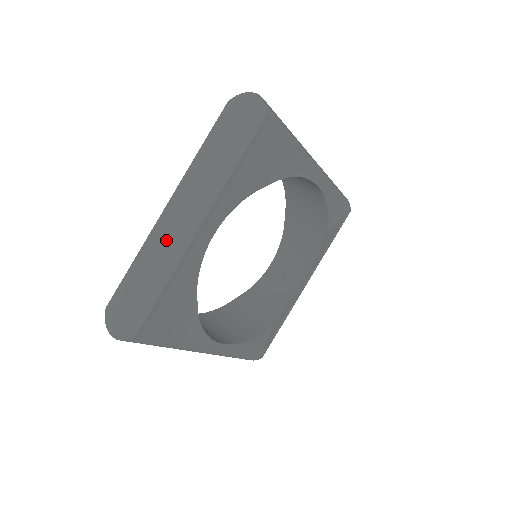
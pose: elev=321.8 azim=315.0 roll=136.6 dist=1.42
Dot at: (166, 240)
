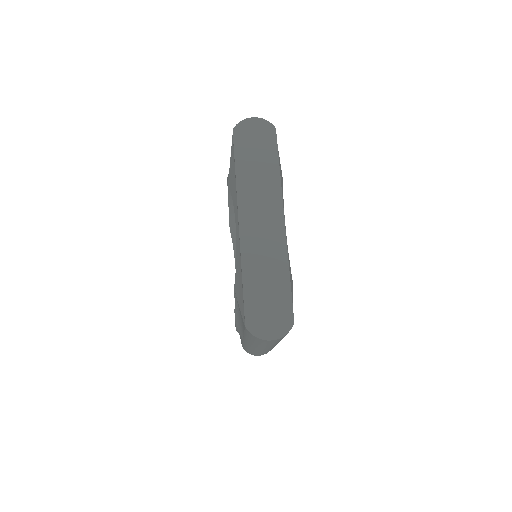
Dot at: (262, 245)
